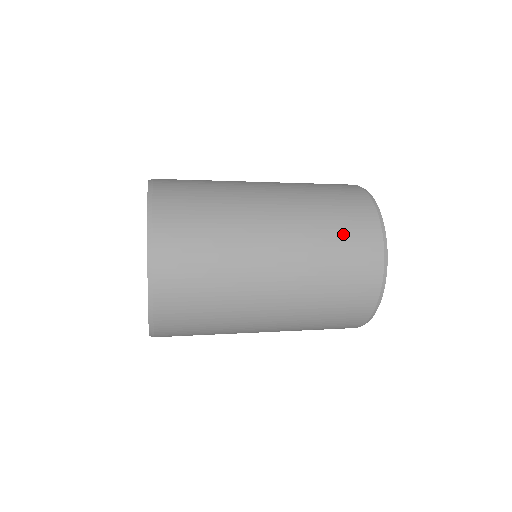
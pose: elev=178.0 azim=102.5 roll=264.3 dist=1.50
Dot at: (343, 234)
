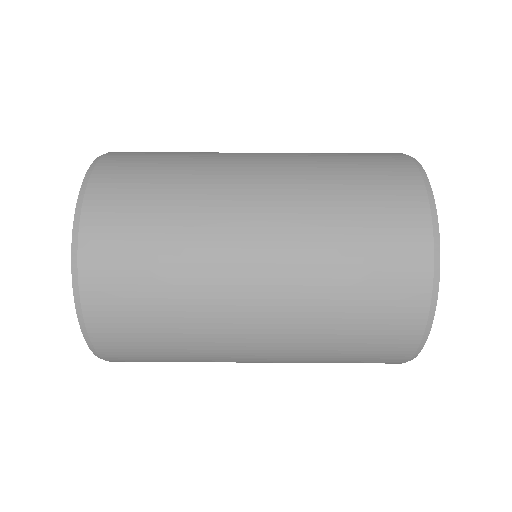
Dot at: (366, 250)
